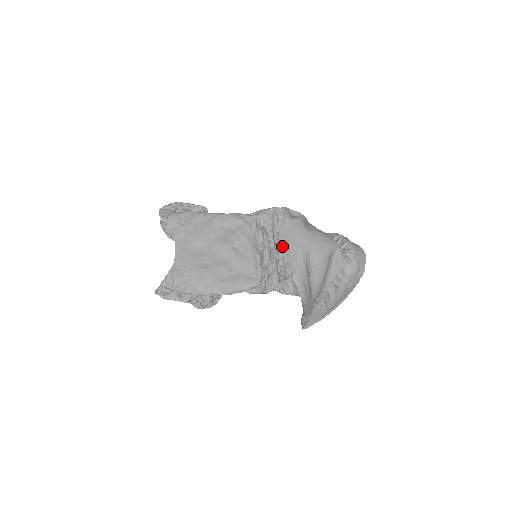
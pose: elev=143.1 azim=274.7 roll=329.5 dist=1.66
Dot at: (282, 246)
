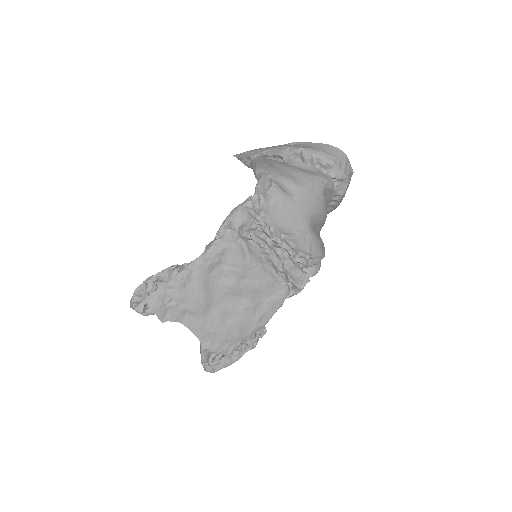
Dot at: (282, 237)
